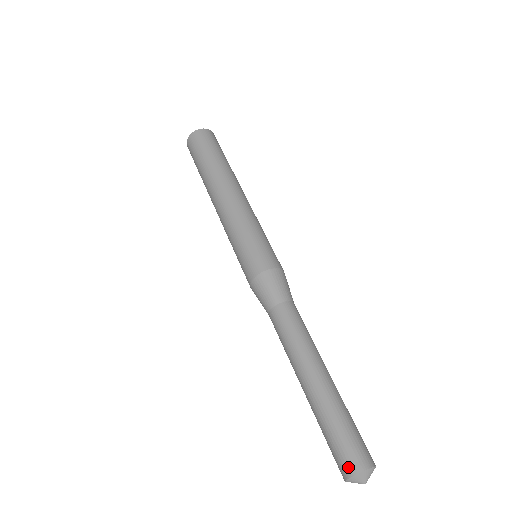
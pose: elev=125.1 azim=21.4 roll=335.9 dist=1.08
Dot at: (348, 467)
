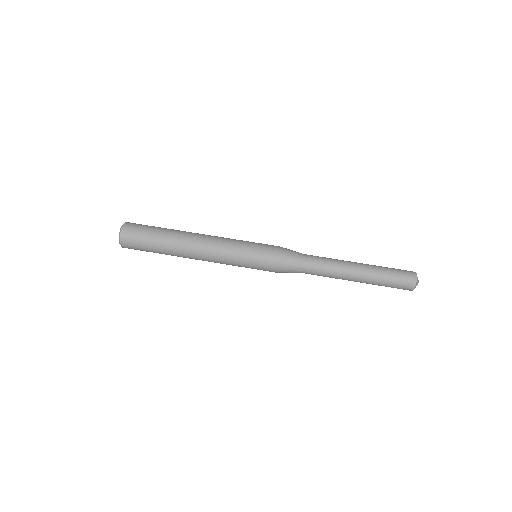
Dot at: (410, 285)
